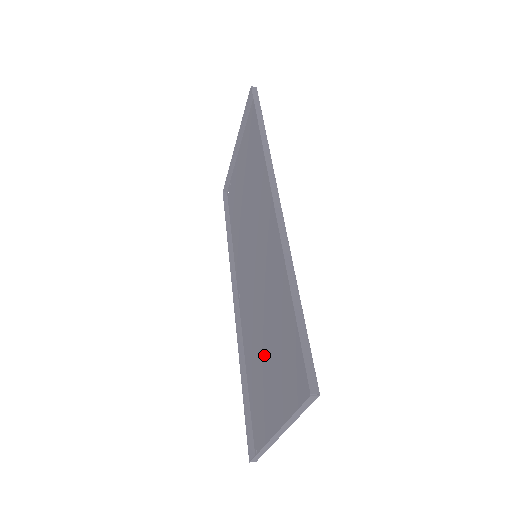
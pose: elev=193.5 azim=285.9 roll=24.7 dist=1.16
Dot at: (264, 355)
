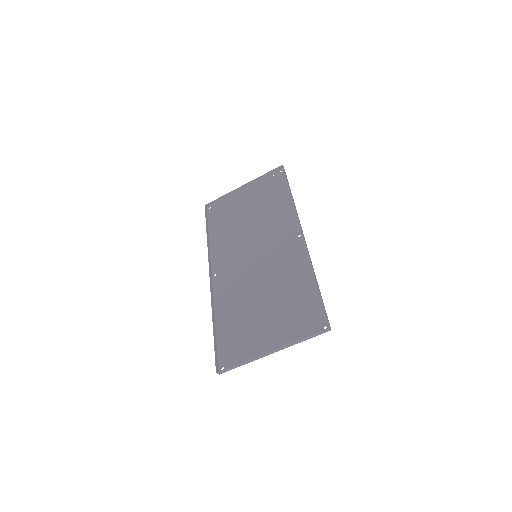
Dot at: (255, 312)
